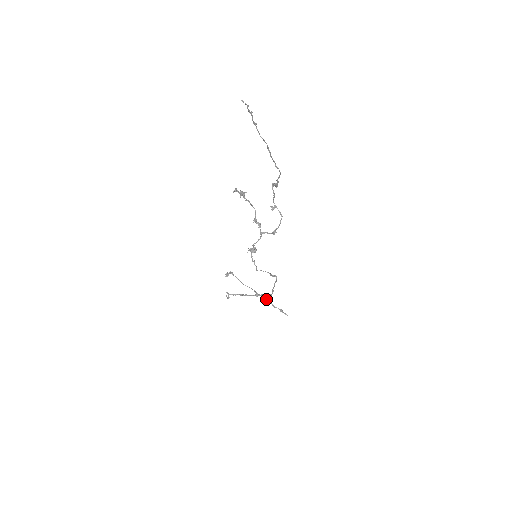
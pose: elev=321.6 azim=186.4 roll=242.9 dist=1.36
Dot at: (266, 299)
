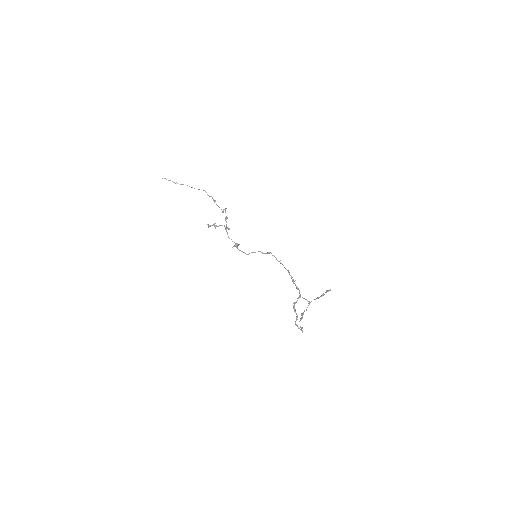
Dot at: occluded
